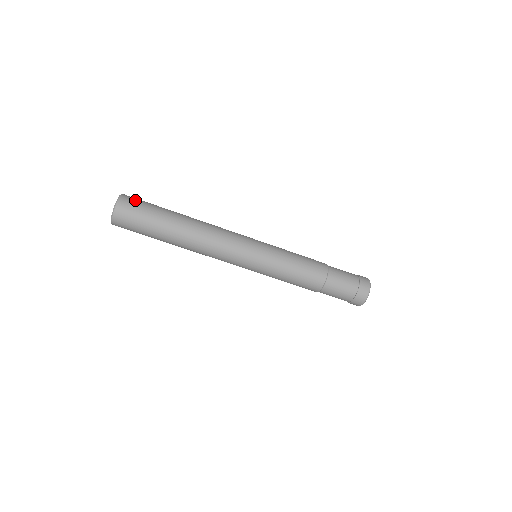
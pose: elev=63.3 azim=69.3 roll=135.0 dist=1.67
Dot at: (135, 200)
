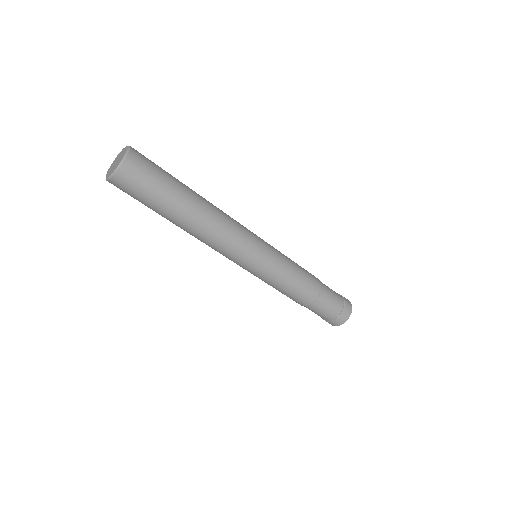
Dot at: (142, 169)
